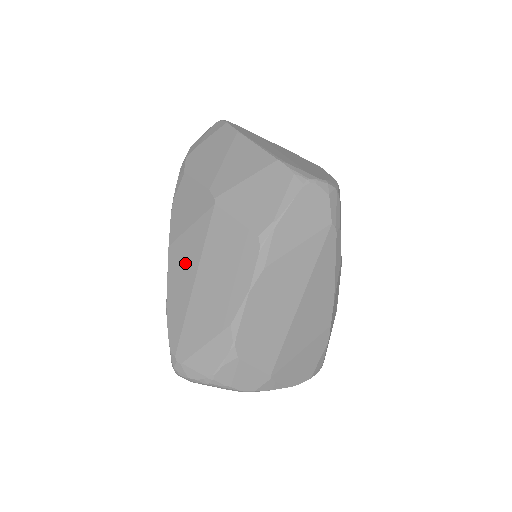
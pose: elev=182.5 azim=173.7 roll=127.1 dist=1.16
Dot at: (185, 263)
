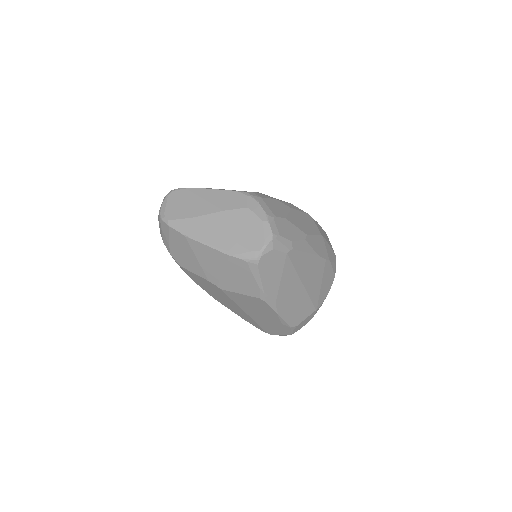
Dot at: (232, 307)
